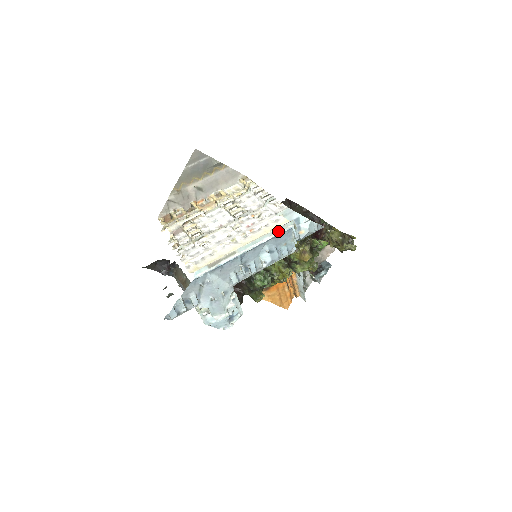
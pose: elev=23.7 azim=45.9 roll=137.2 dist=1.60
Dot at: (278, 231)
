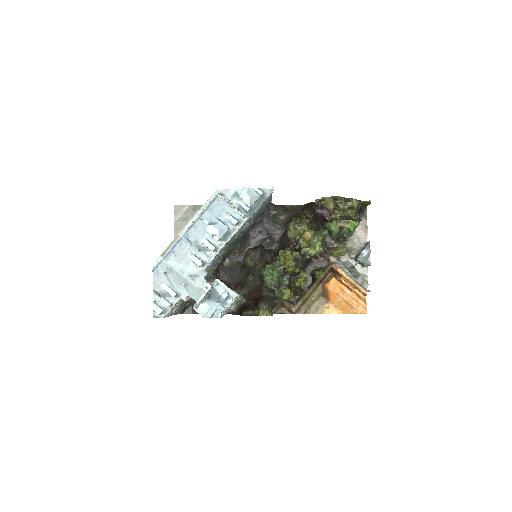
Dot at: (208, 204)
